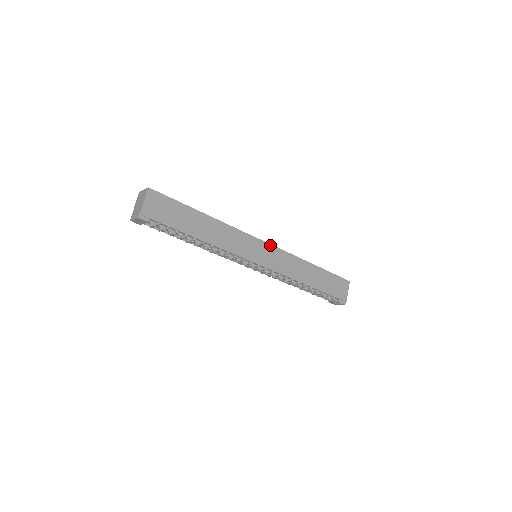
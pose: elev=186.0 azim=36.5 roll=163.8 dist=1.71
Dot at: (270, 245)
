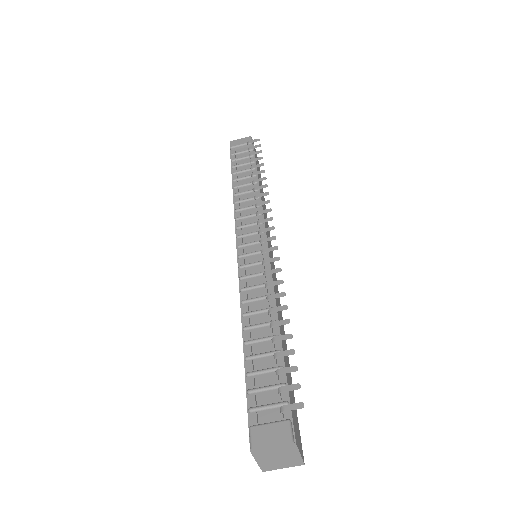
Dot at: (275, 274)
